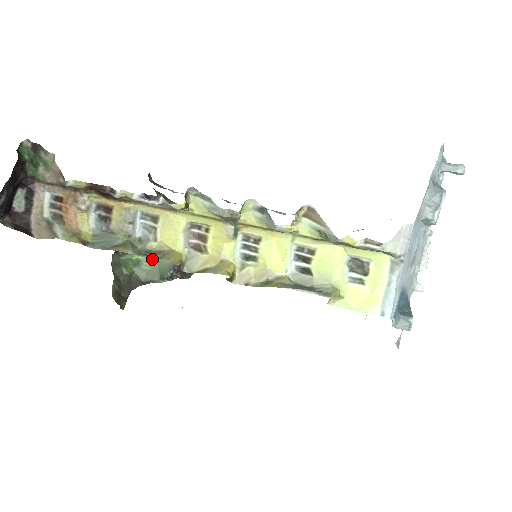
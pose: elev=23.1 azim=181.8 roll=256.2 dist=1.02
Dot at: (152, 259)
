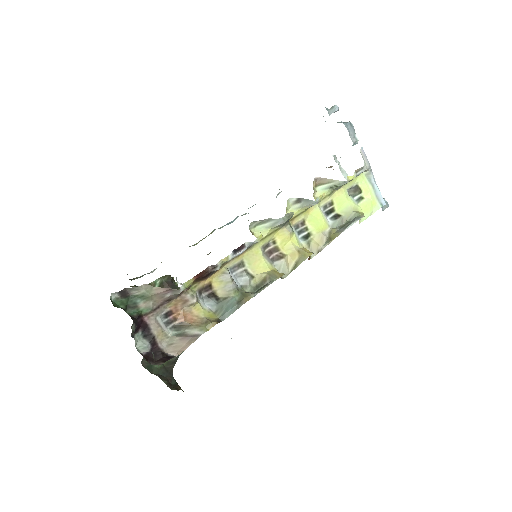
Dot at: occluded
